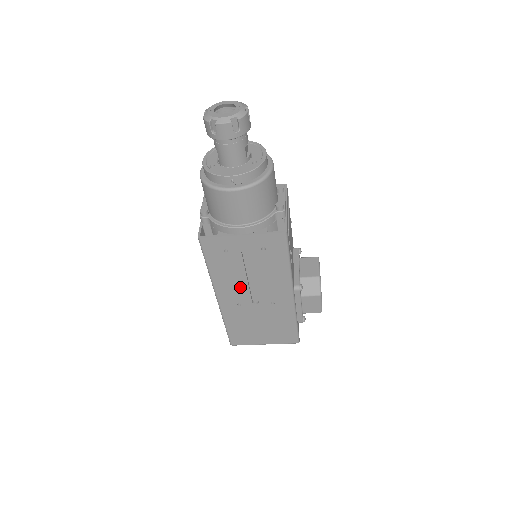
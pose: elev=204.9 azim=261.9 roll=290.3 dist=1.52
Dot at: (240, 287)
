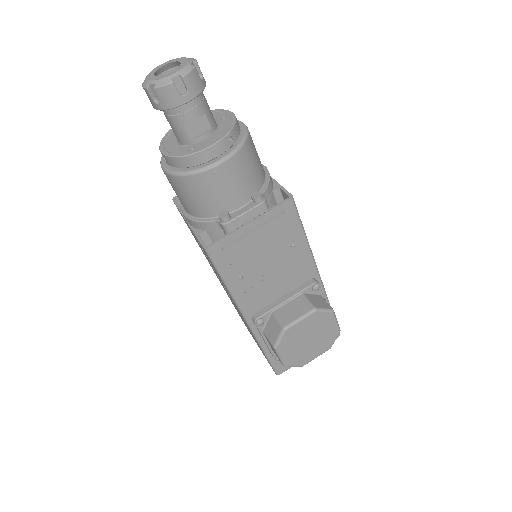
Dot at: occluded
